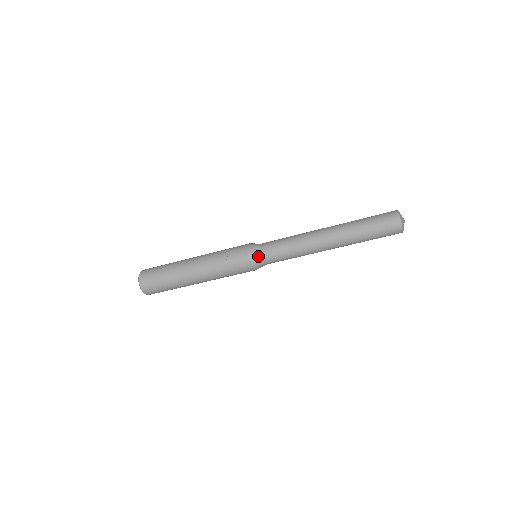
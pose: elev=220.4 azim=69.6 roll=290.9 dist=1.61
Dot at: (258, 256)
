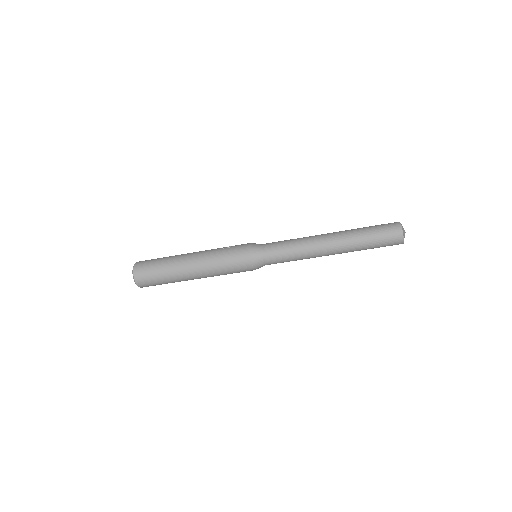
Dot at: (258, 246)
